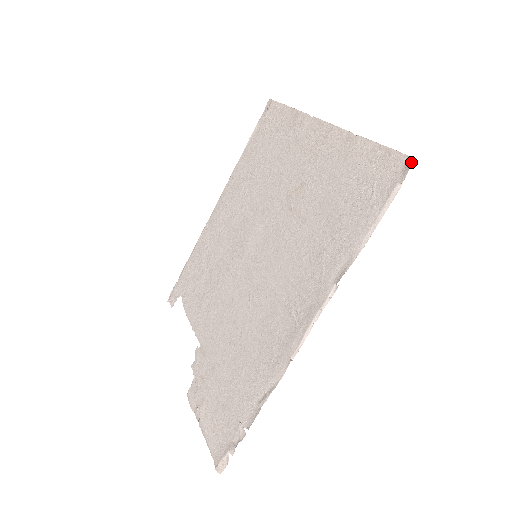
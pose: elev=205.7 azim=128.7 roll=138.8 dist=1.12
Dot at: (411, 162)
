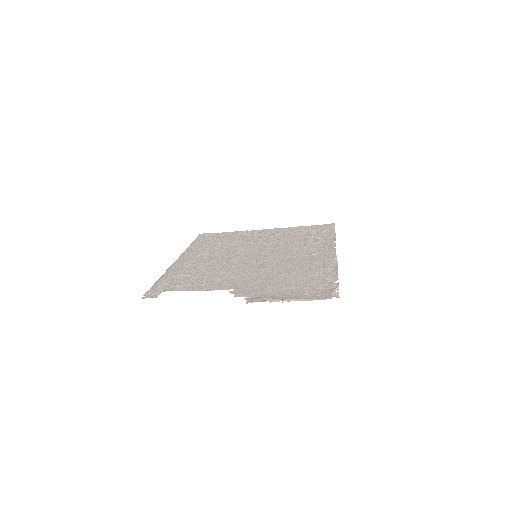
Dot at: (333, 223)
